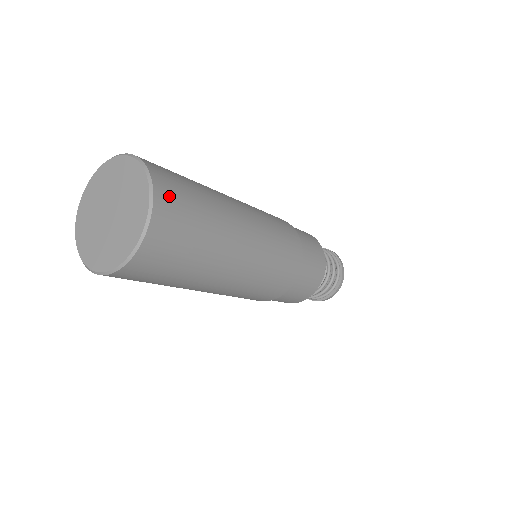
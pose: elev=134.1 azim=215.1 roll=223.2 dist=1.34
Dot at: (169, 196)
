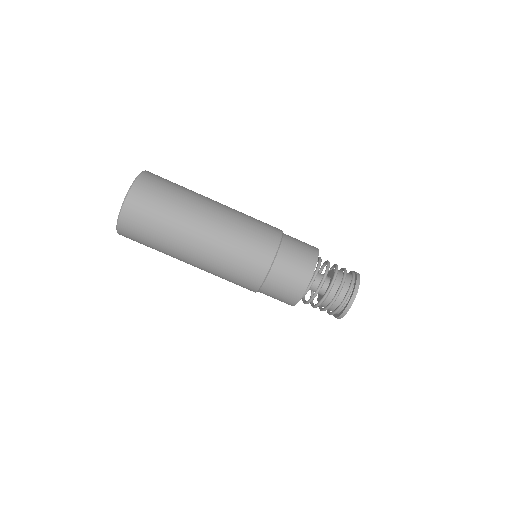
Dot at: (142, 194)
